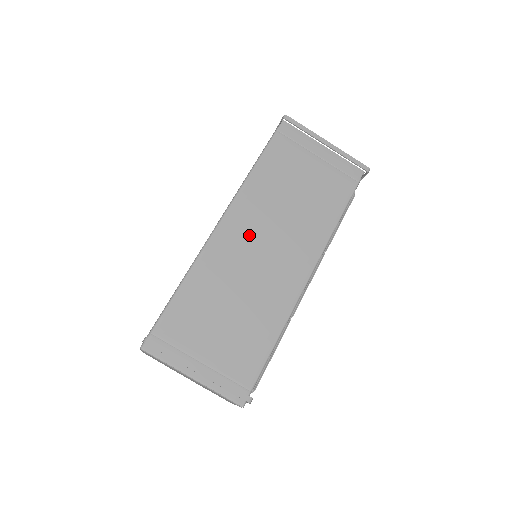
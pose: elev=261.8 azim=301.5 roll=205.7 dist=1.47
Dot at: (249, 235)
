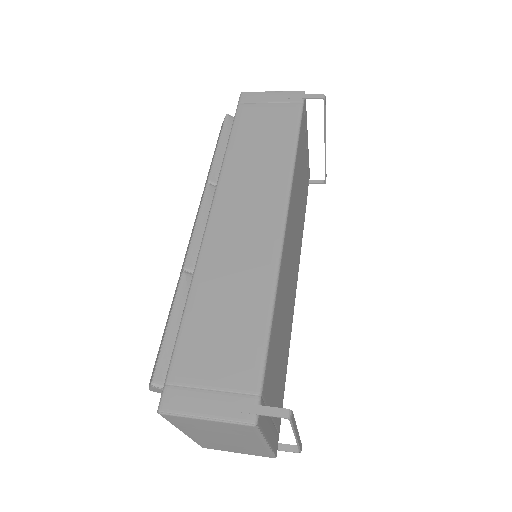
Dot at: (291, 239)
